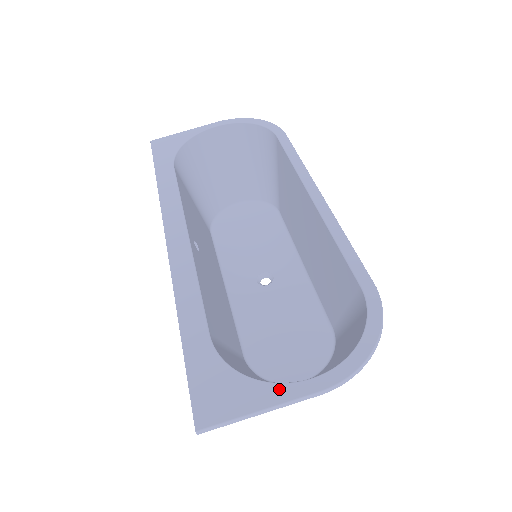
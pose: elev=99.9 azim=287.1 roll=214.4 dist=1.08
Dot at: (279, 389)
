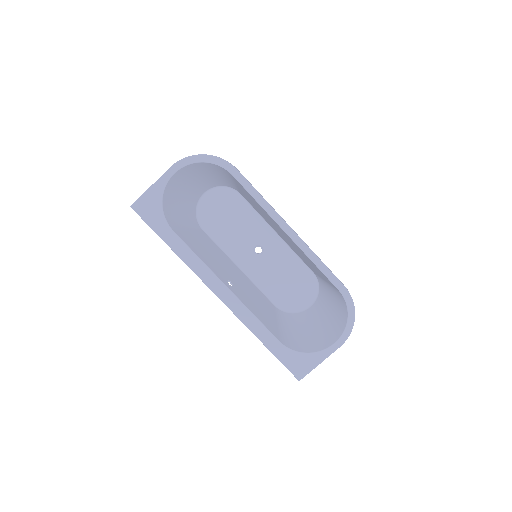
Dot at: (323, 353)
